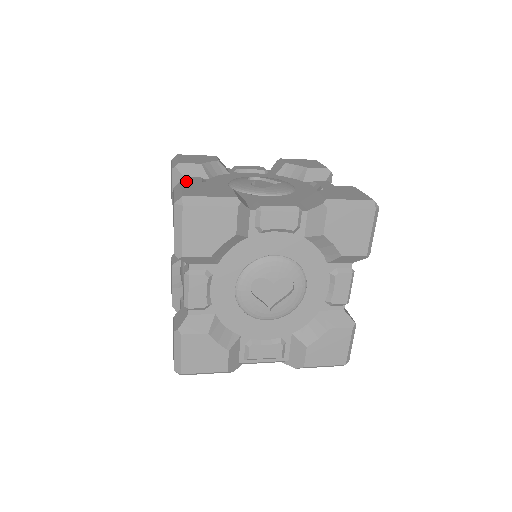
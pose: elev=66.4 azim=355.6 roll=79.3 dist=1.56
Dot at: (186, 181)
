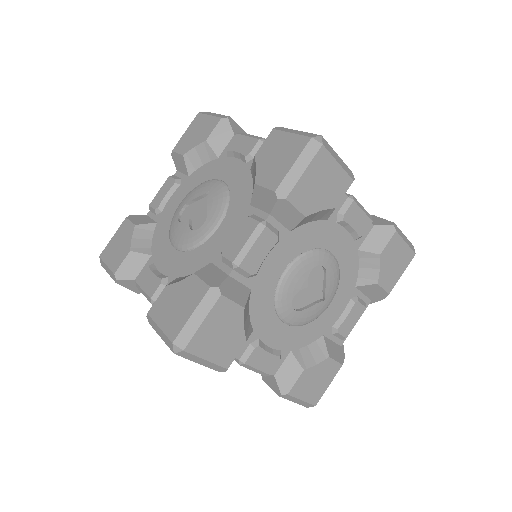
Dot at: (143, 291)
